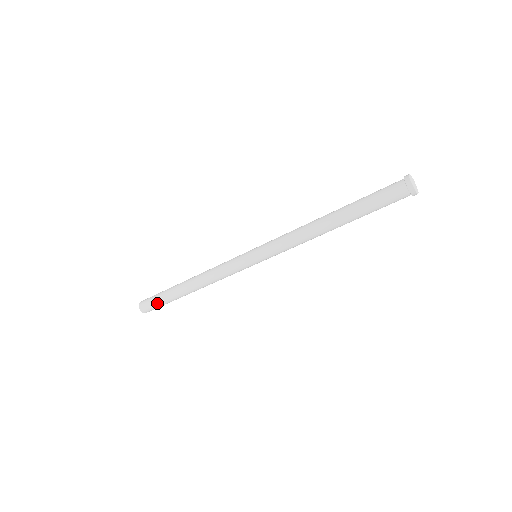
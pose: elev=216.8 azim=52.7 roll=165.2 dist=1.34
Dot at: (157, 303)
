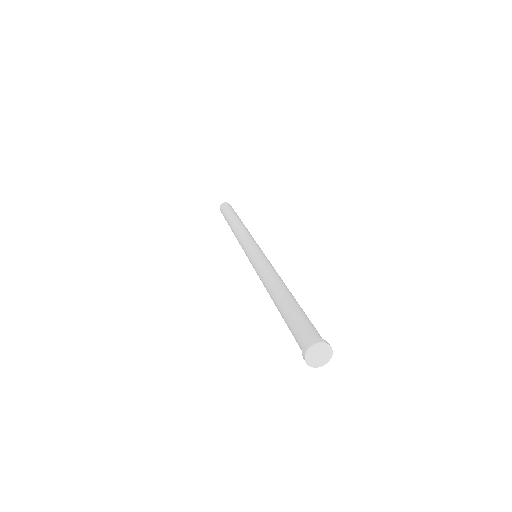
Dot at: occluded
